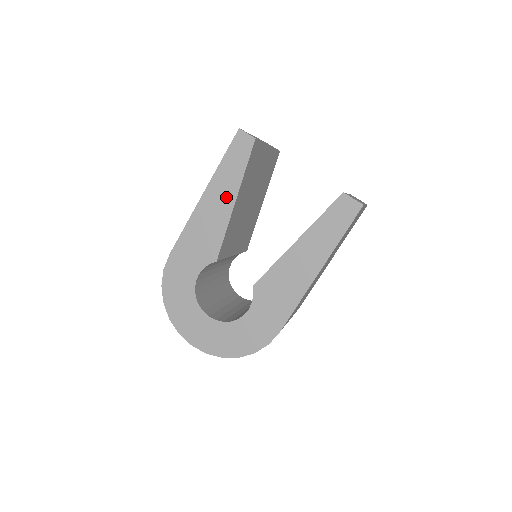
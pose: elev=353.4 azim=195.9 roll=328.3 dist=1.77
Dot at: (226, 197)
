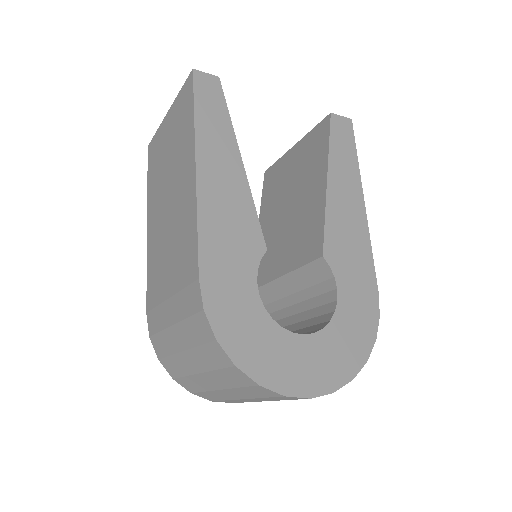
Dot at: (228, 158)
